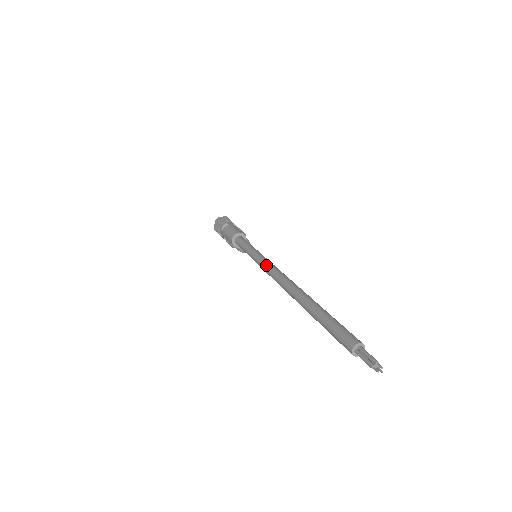
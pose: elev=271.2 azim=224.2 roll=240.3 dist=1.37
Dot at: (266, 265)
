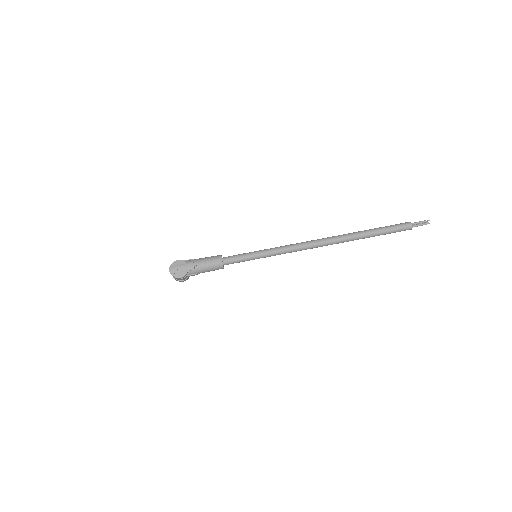
Dot at: (294, 247)
